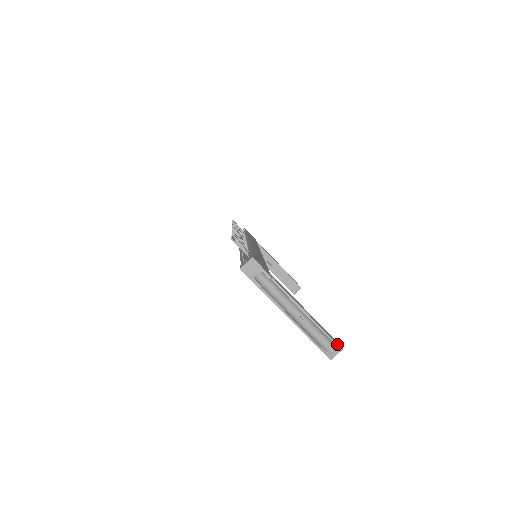
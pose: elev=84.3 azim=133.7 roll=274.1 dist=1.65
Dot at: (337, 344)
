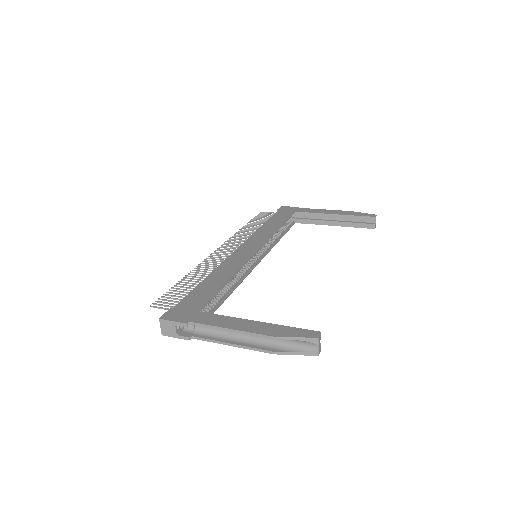
Dot at: (305, 338)
